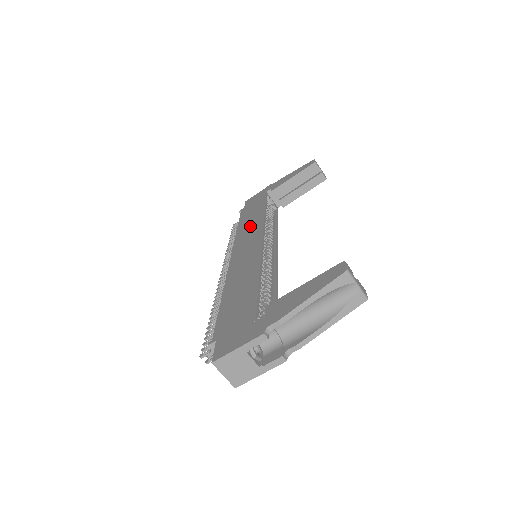
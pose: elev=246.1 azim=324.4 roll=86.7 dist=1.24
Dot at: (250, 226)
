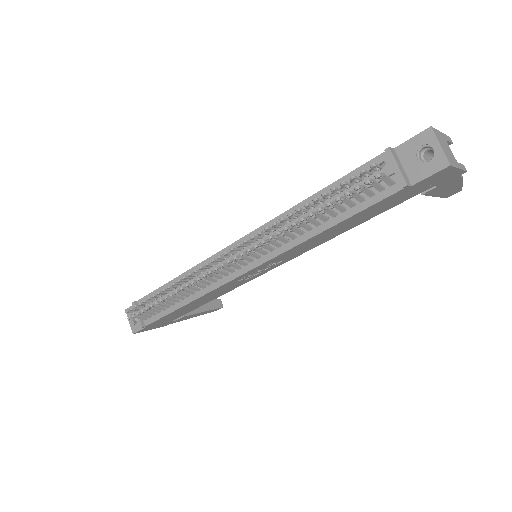
Dot at: occluded
